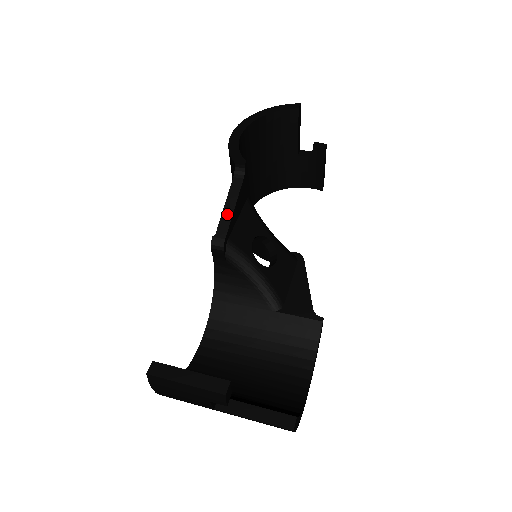
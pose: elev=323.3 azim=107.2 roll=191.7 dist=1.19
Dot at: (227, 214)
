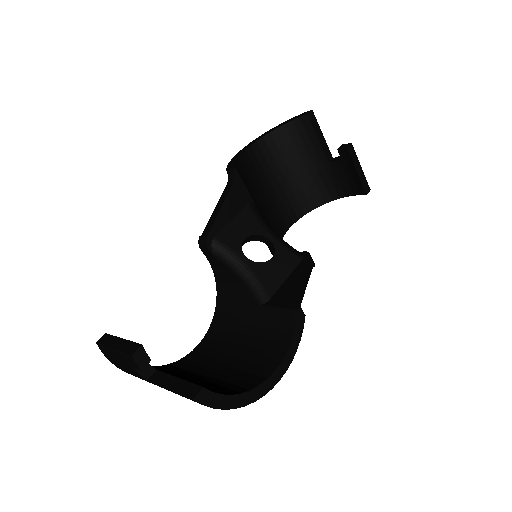
Dot at: (214, 215)
